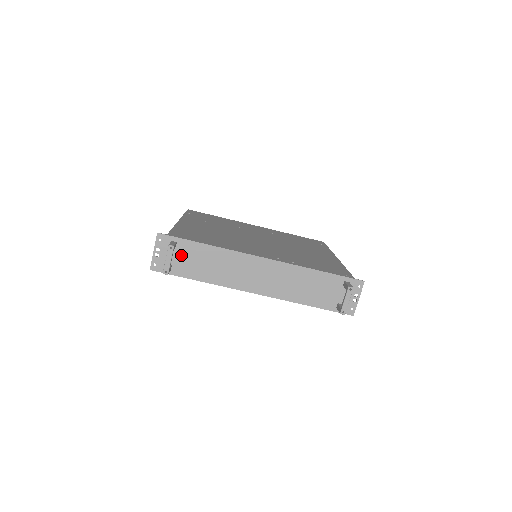
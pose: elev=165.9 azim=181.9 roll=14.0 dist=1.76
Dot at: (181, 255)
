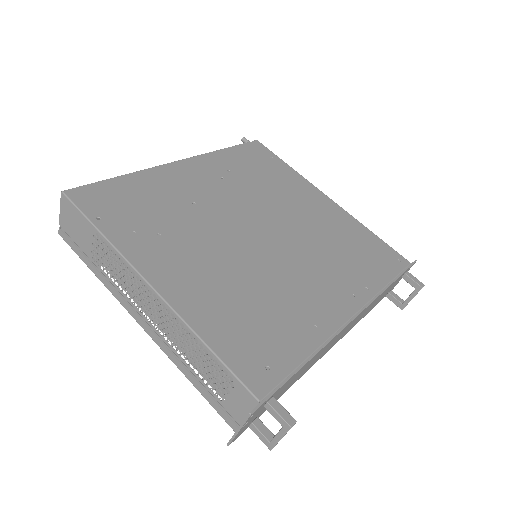
Dot at: occluded
